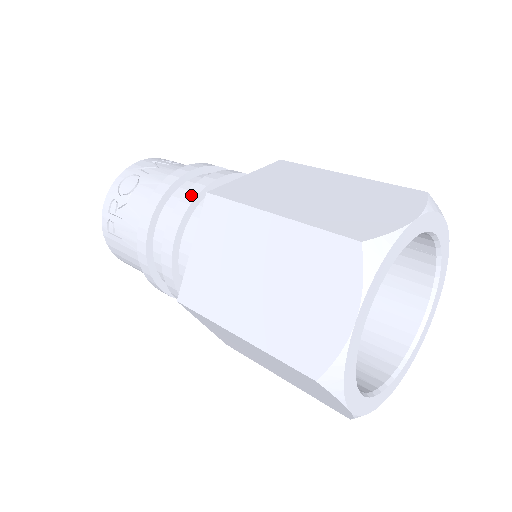
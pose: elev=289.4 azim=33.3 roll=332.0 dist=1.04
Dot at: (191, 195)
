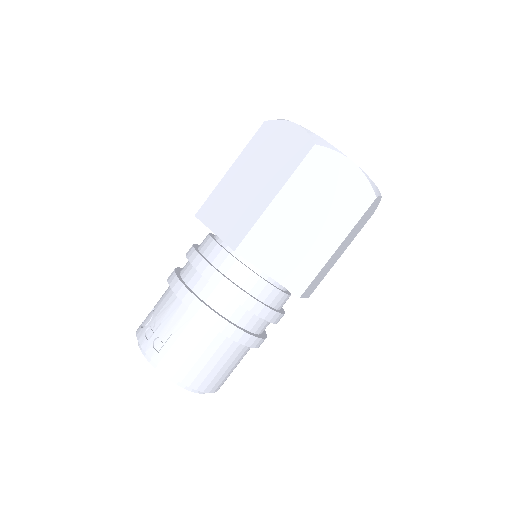
Dot at: (190, 249)
